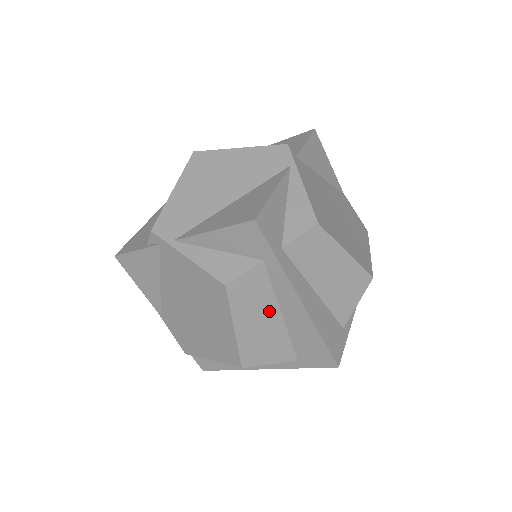
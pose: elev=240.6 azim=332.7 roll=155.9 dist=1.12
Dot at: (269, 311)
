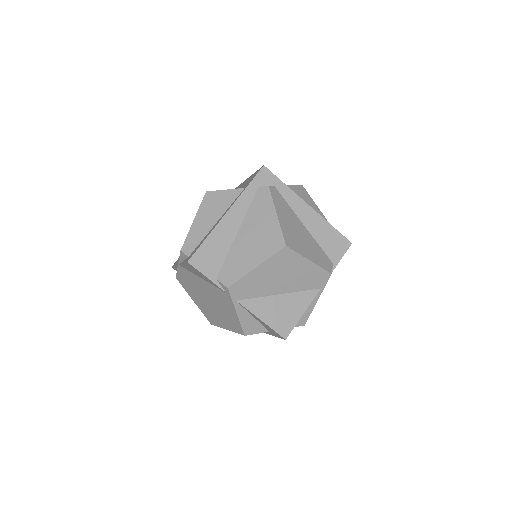
Dot at: occluded
